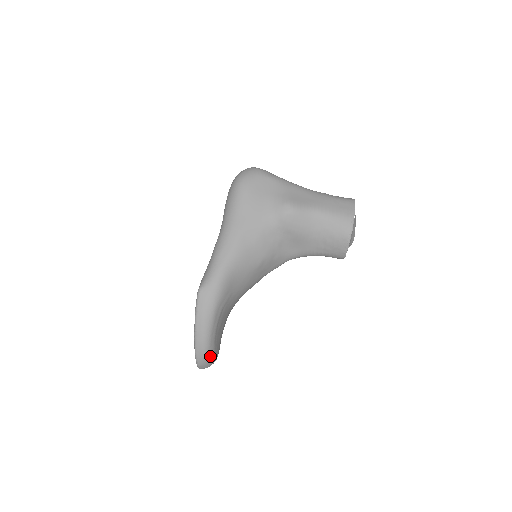
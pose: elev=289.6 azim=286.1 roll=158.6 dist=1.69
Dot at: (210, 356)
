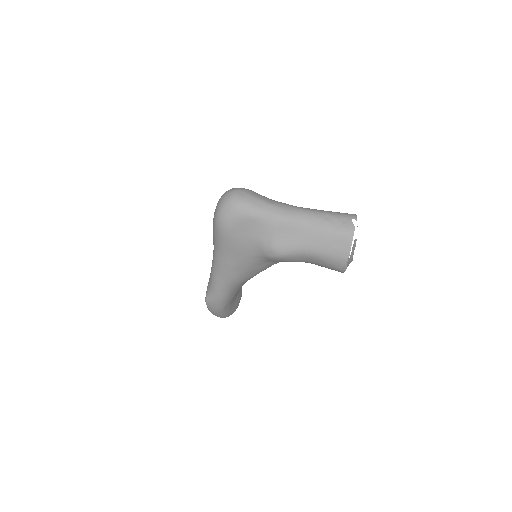
Dot at: occluded
